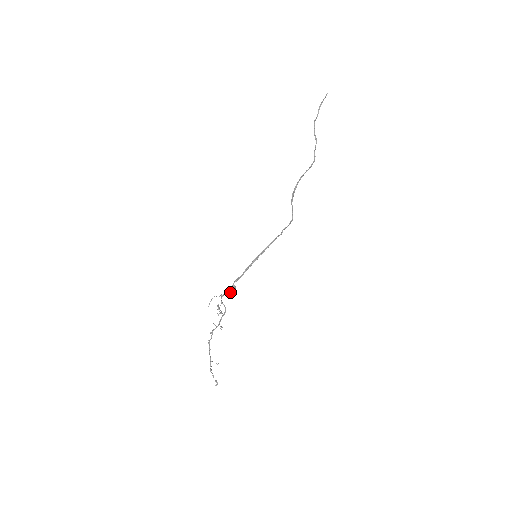
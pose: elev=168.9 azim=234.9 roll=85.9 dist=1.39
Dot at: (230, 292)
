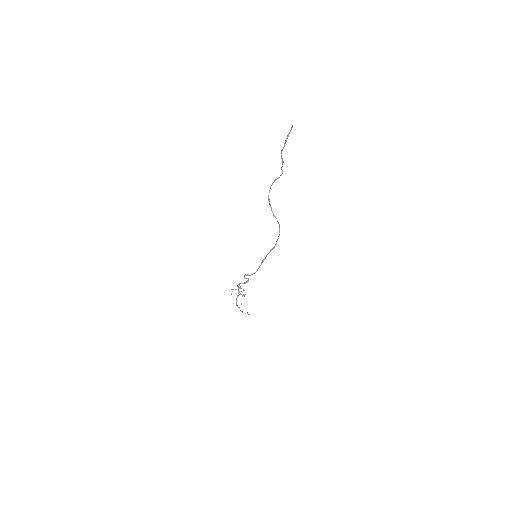
Dot at: occluded
